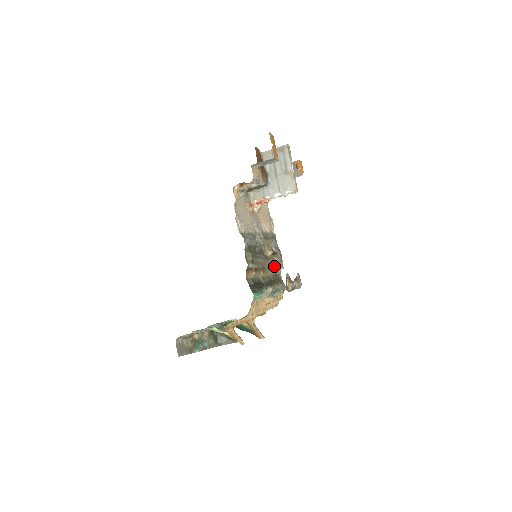
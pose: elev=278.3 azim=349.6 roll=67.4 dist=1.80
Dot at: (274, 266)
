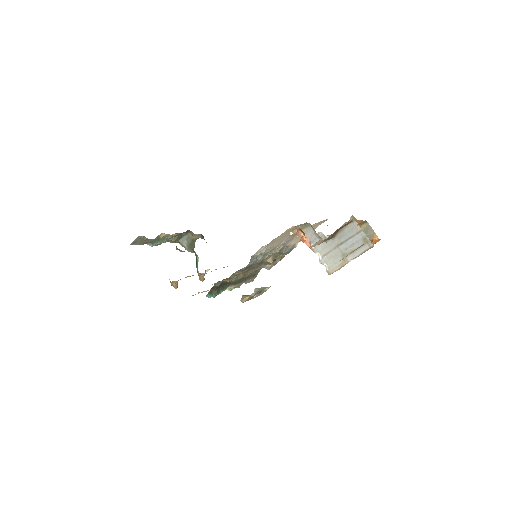
Dot at: (263, 265)
